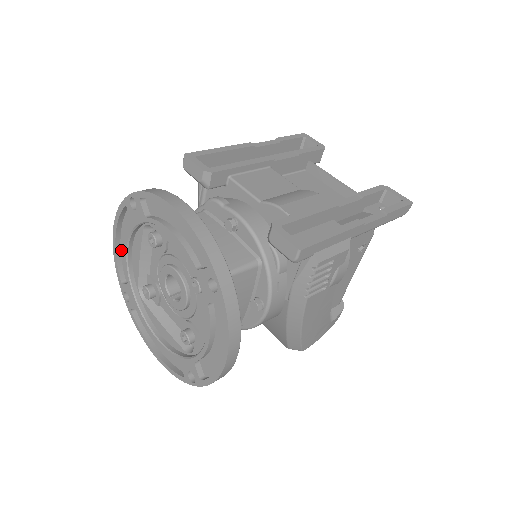
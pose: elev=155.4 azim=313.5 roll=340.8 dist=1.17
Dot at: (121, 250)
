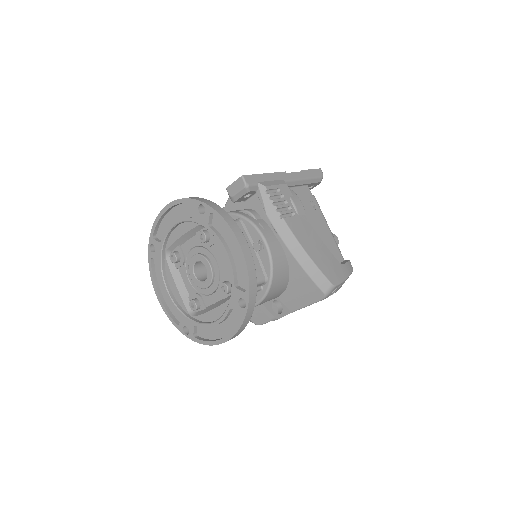
Dot at: (167, 304)
